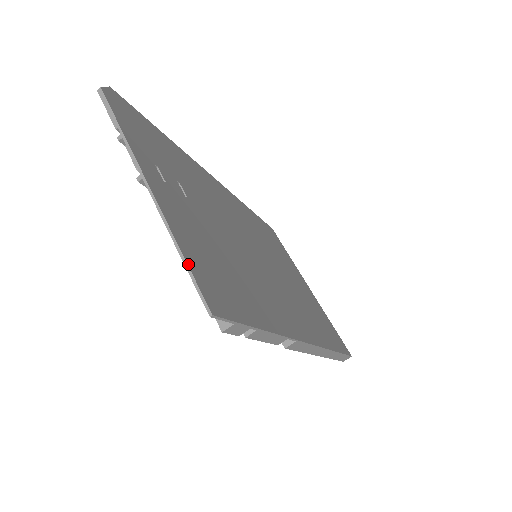
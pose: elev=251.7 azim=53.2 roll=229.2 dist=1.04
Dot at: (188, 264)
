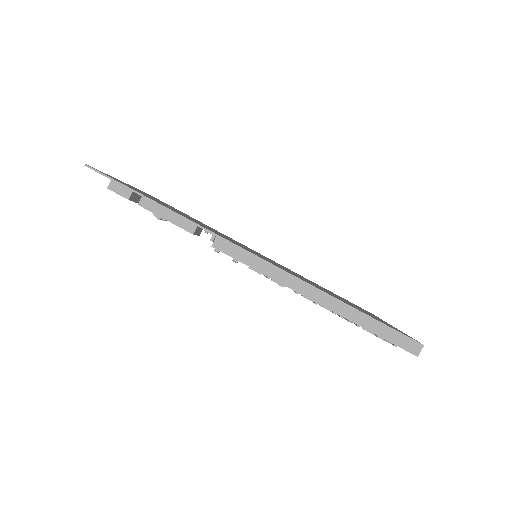
Dot at: occluded
